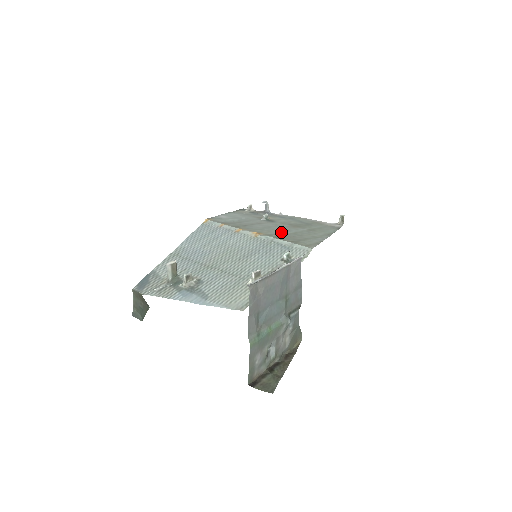
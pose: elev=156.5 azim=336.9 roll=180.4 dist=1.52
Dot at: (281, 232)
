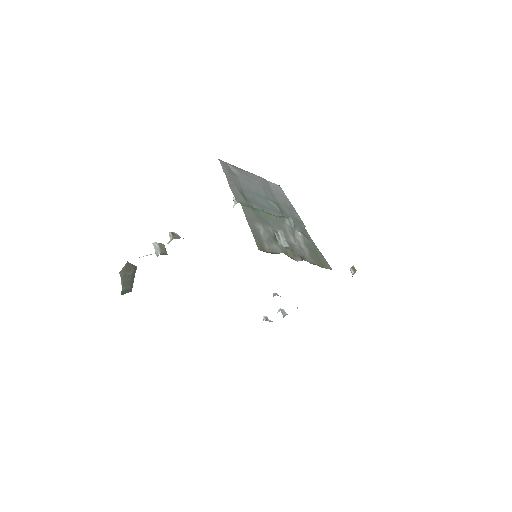
Dot at: occluded
